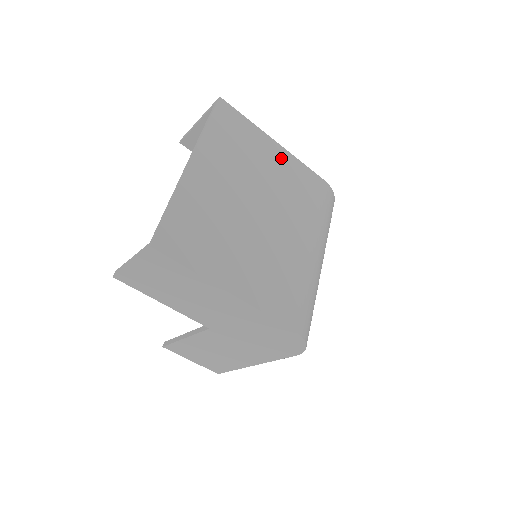
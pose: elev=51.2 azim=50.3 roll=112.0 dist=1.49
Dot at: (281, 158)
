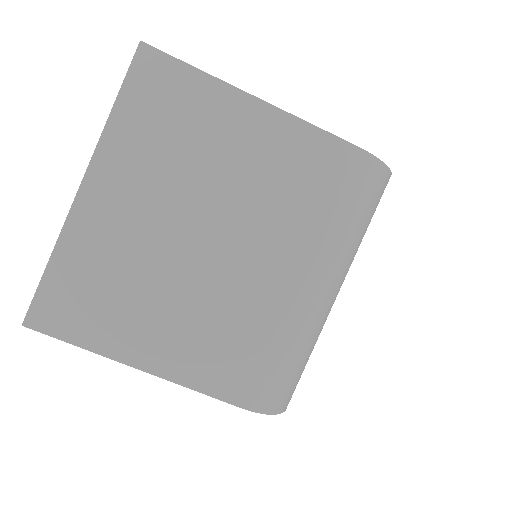
Dot at: (260, 127)
